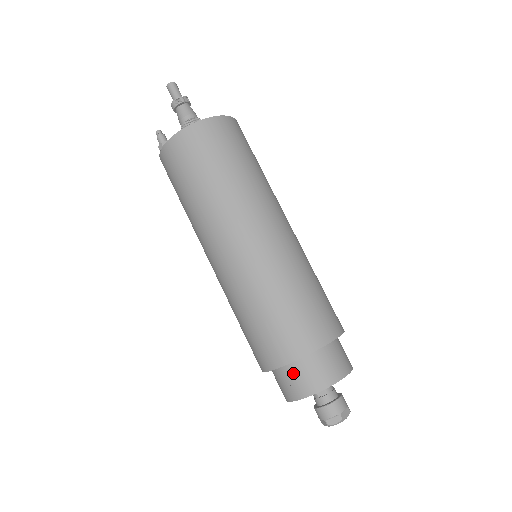
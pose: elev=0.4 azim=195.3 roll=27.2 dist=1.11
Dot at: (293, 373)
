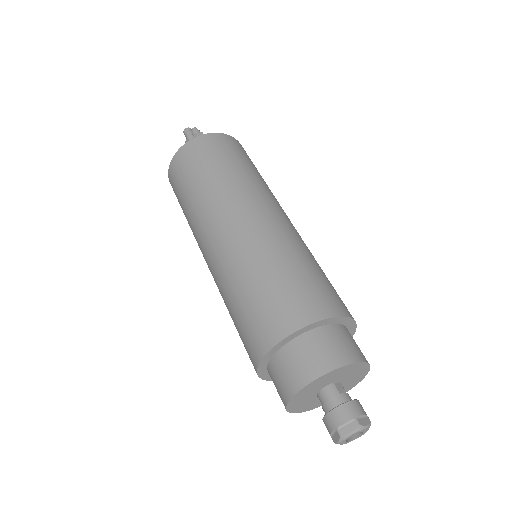
Dot at: (336, 335)
